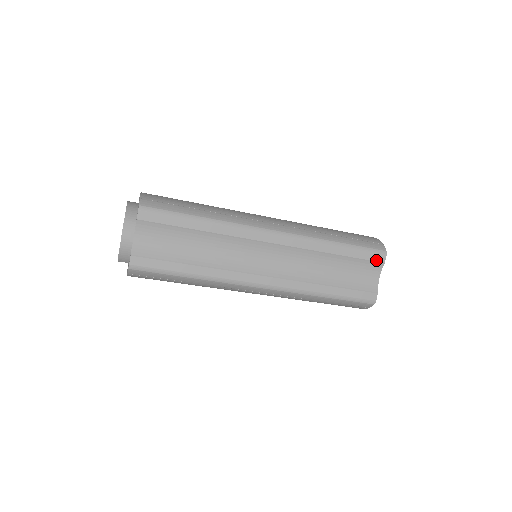
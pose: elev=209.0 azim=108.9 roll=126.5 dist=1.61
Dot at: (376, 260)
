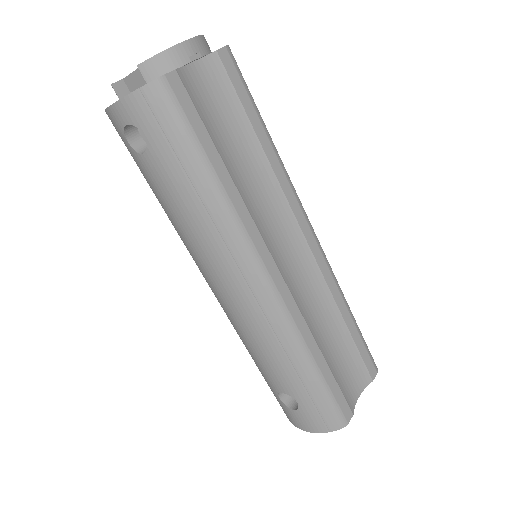
Dot at: (369, 369)
